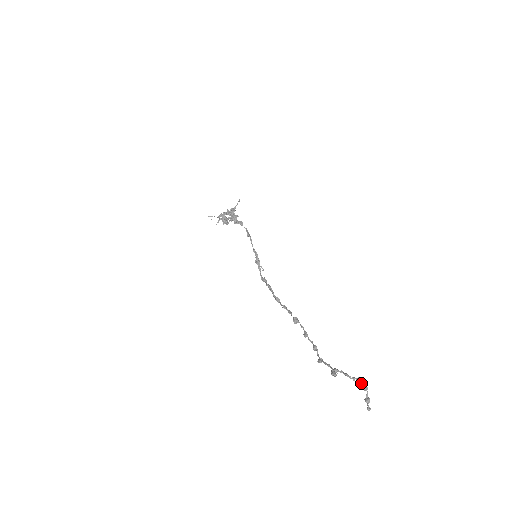
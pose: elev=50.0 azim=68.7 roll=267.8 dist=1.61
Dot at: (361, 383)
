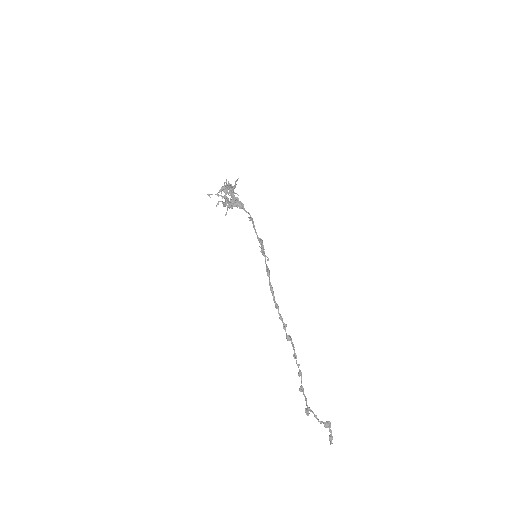
Dot at: (326, 427)
